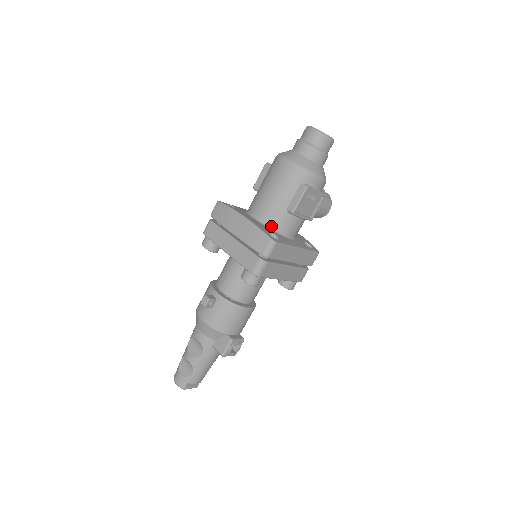
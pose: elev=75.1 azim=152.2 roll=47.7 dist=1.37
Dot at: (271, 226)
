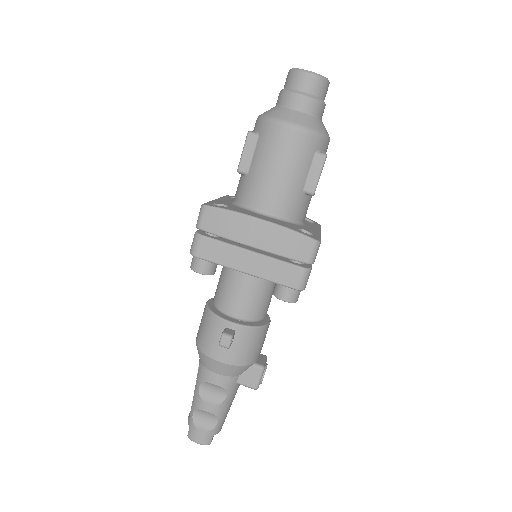
Dot at: (288, 218)
